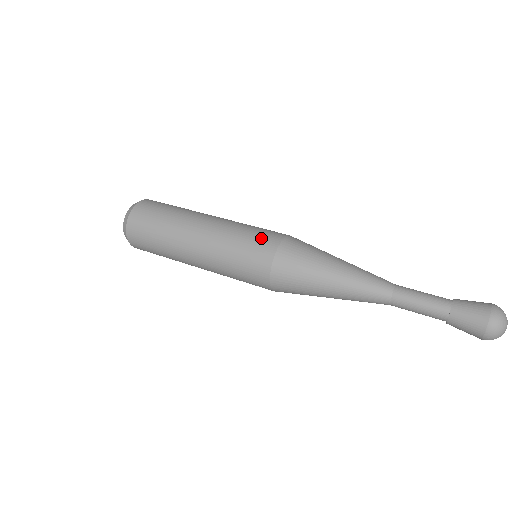
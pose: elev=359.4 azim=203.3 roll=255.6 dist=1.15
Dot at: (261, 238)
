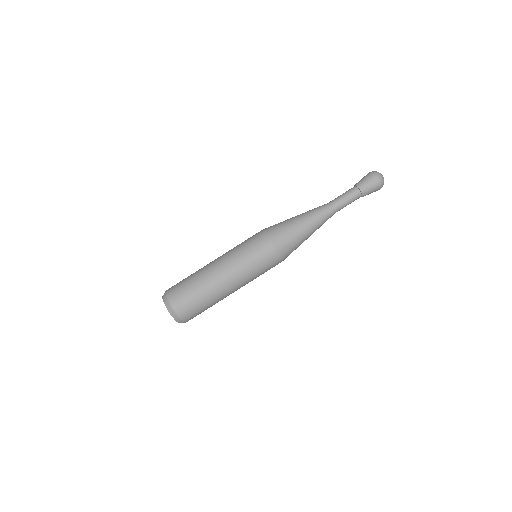
Dot at: occluded
